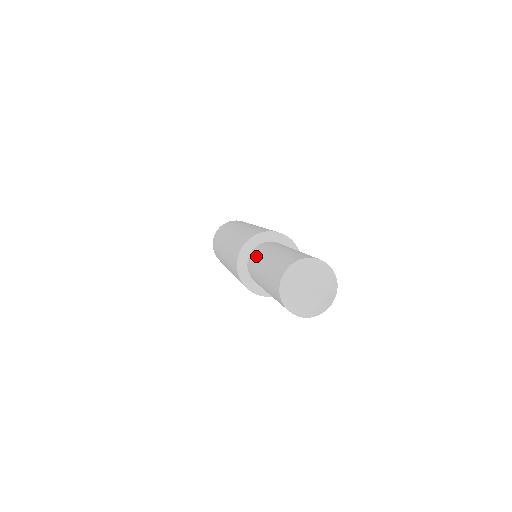
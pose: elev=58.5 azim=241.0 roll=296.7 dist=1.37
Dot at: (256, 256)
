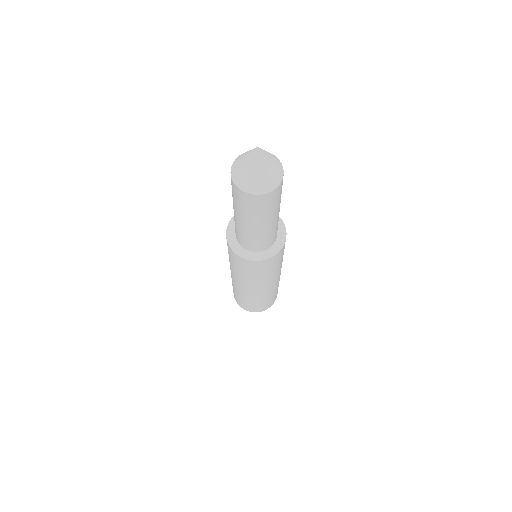
Dot at: occluded
